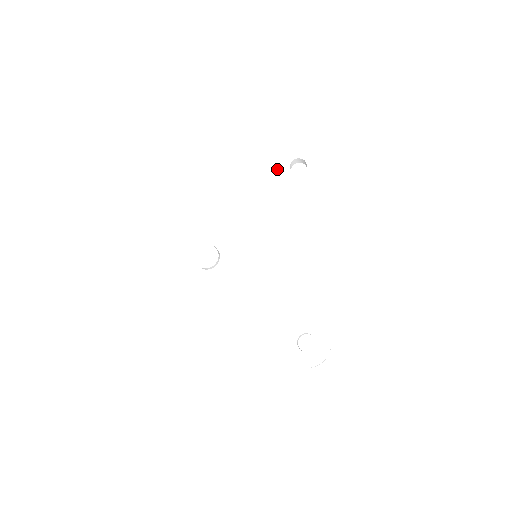
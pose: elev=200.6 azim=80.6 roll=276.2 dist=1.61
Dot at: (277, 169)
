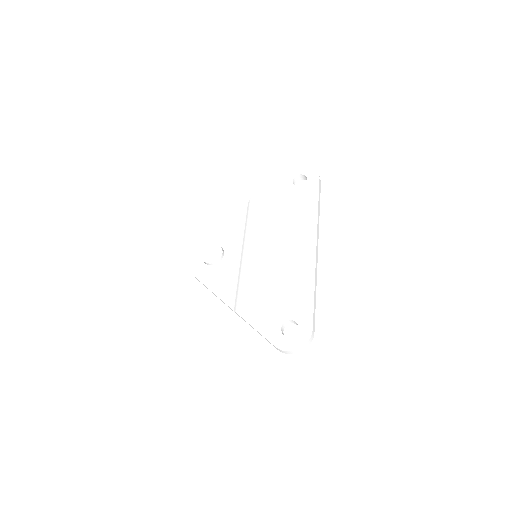
Dot at: (281, 183)
